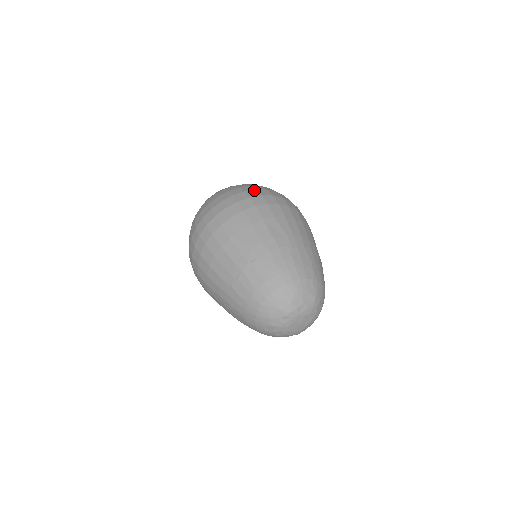
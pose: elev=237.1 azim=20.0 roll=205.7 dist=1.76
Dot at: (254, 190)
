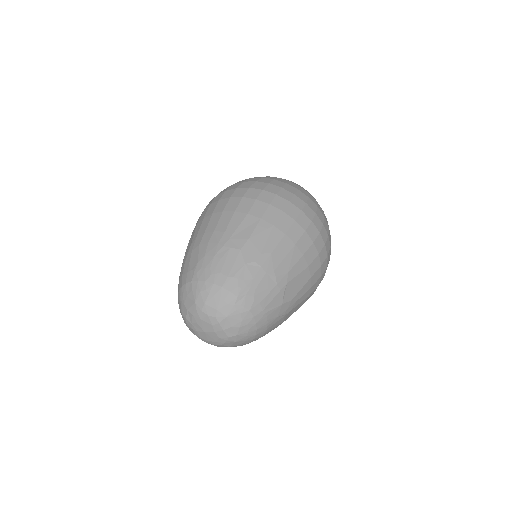
Dot at: occluded
